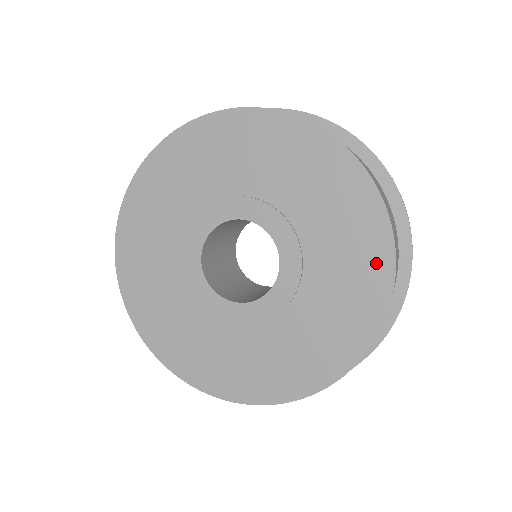
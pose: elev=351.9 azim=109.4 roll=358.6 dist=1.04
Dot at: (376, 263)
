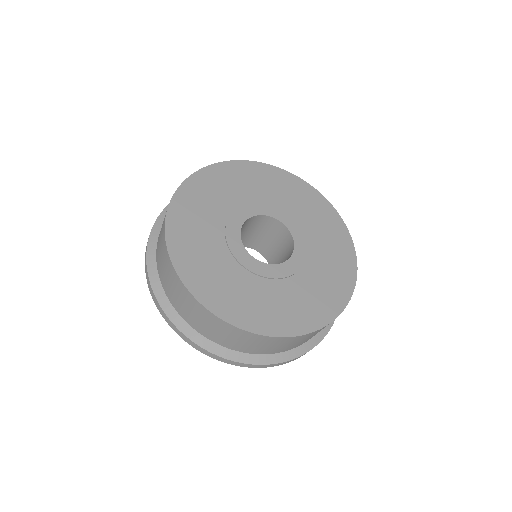
Dot at: (347, 261)
